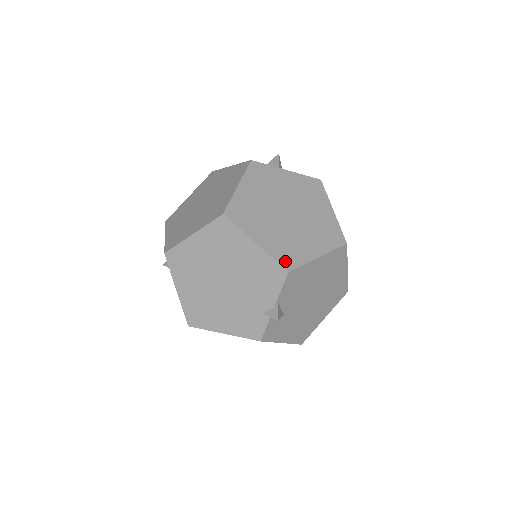
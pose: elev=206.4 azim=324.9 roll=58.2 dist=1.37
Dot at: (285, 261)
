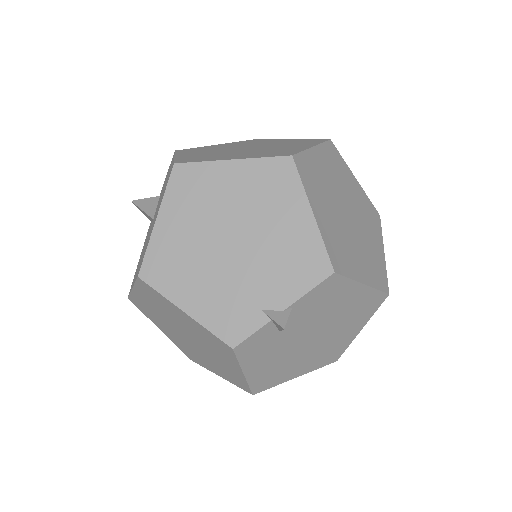
Dot at: (335, 258)
